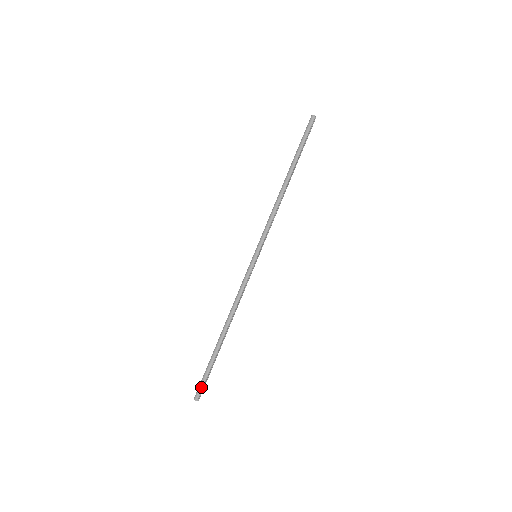
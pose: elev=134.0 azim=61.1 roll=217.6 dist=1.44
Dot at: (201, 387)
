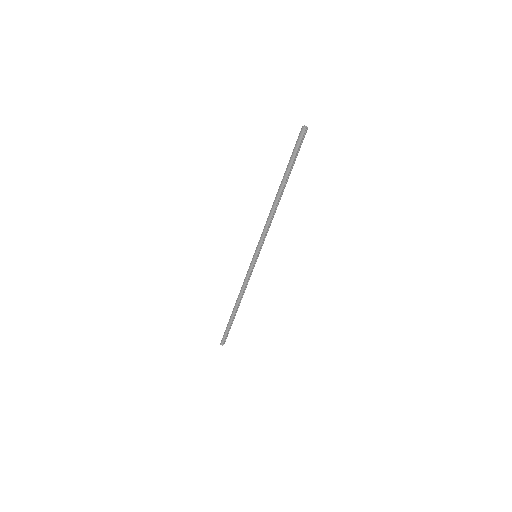
Dot at: (224, 338)
